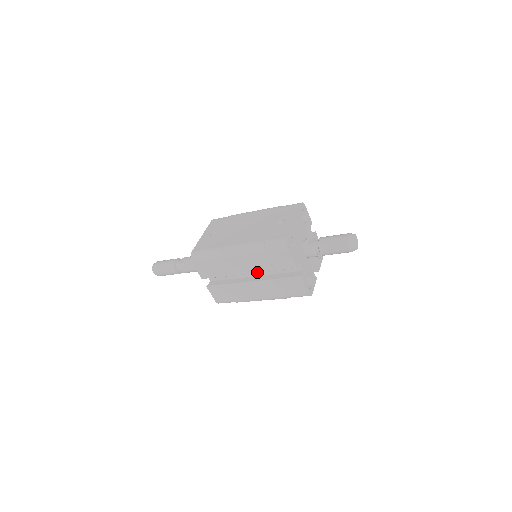
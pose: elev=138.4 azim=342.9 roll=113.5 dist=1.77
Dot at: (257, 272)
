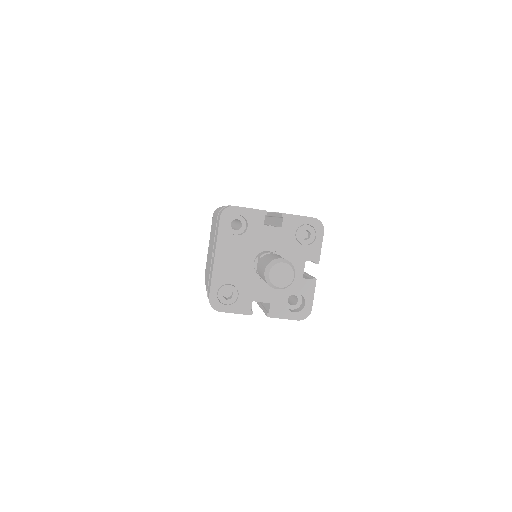
Dot at: occluded
